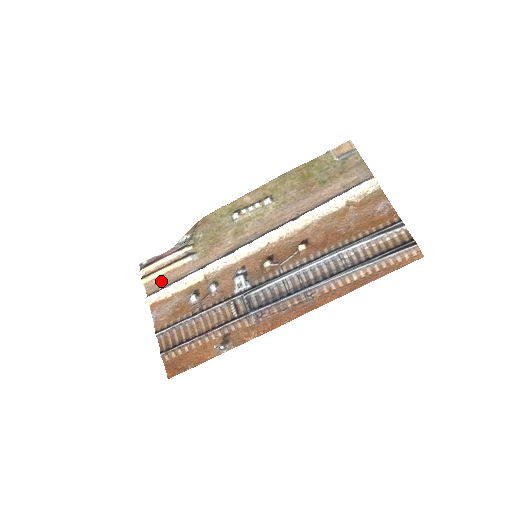
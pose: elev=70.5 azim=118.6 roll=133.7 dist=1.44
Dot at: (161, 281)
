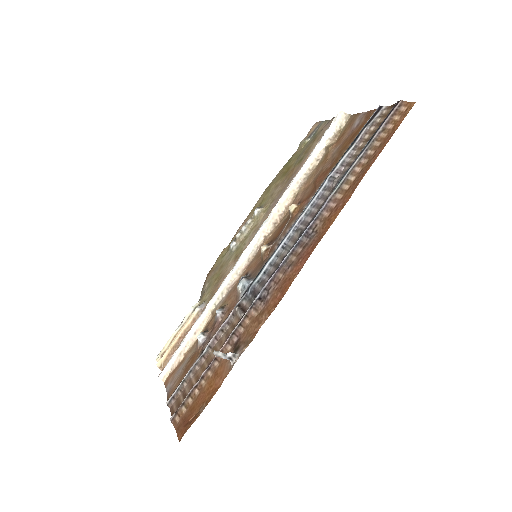
Dot at: occluded
